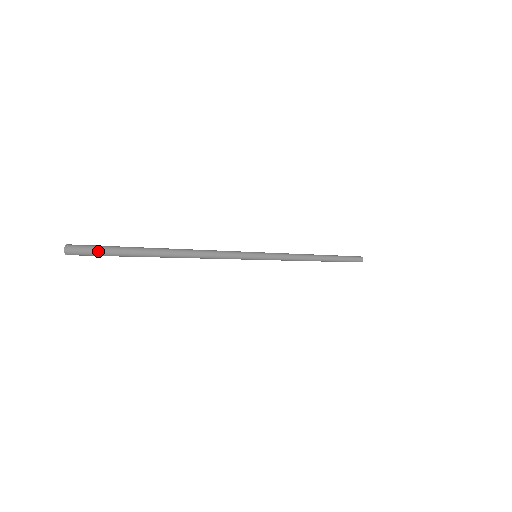
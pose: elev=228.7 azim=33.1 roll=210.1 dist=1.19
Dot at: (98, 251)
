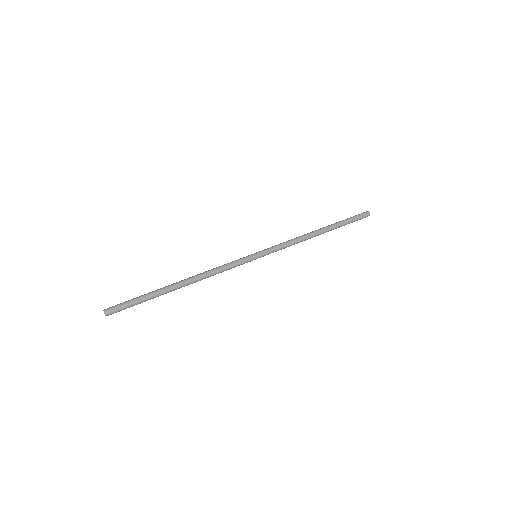
Dot at: (125, 305)
